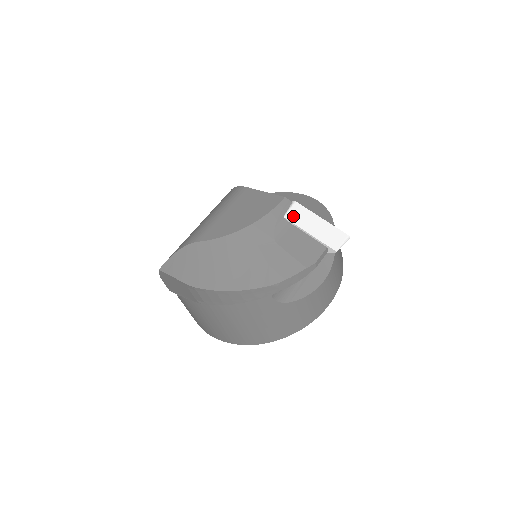
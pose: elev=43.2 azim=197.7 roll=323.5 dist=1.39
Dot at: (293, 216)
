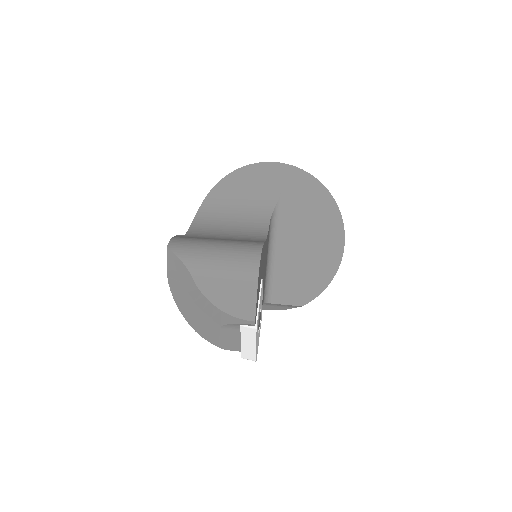
Dot at: (245, 331)
